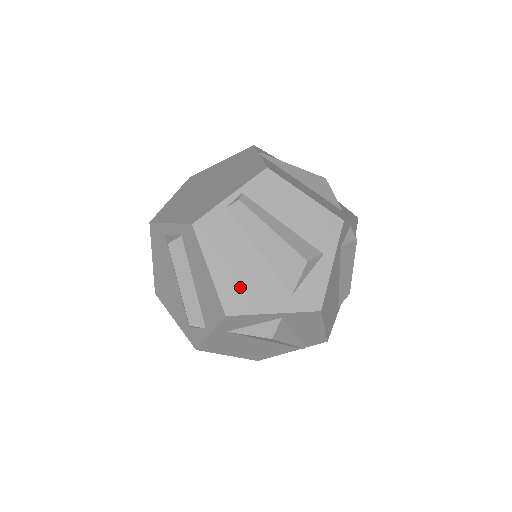
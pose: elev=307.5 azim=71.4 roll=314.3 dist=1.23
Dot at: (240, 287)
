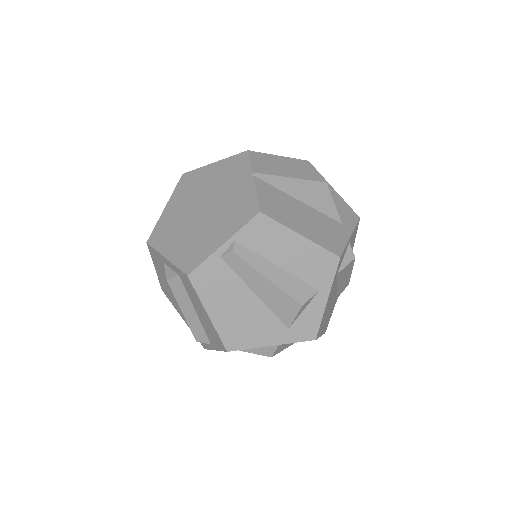
Dot at: (239, 327)
